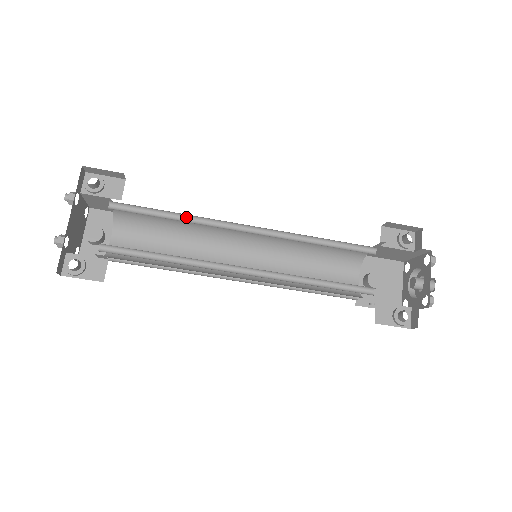
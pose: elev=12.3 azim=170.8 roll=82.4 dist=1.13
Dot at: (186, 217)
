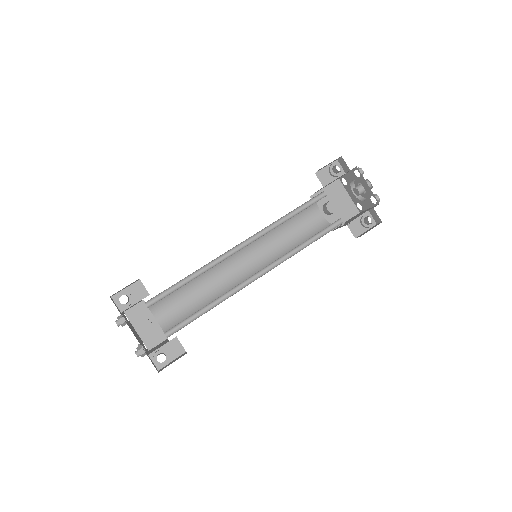
Dot at: (198, 271)
